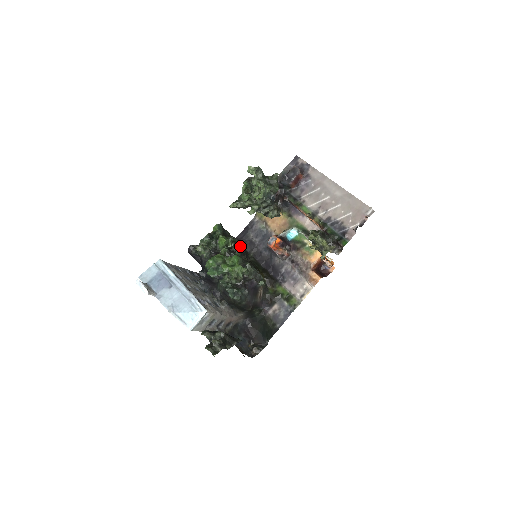
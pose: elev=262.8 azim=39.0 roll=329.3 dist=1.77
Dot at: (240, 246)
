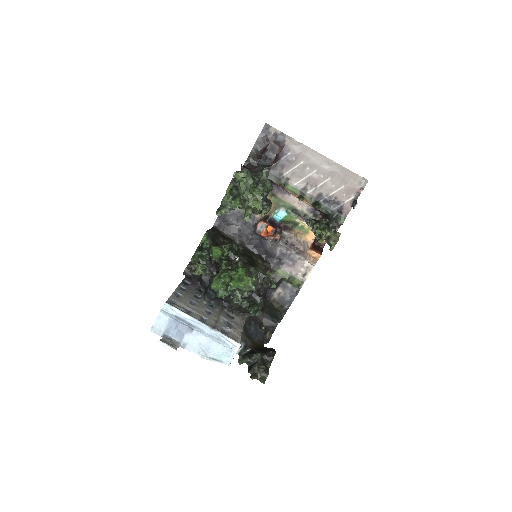
Dot at: (232, 246)
